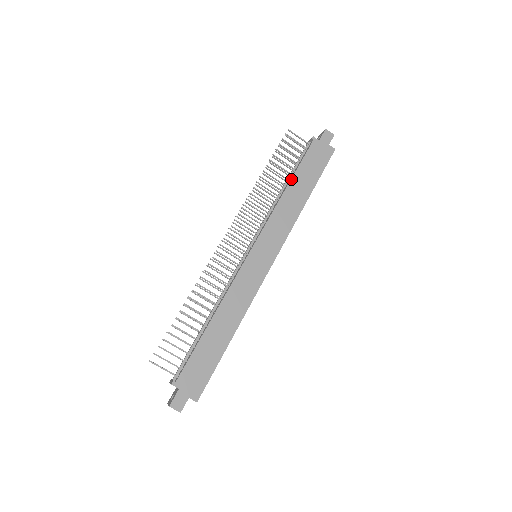
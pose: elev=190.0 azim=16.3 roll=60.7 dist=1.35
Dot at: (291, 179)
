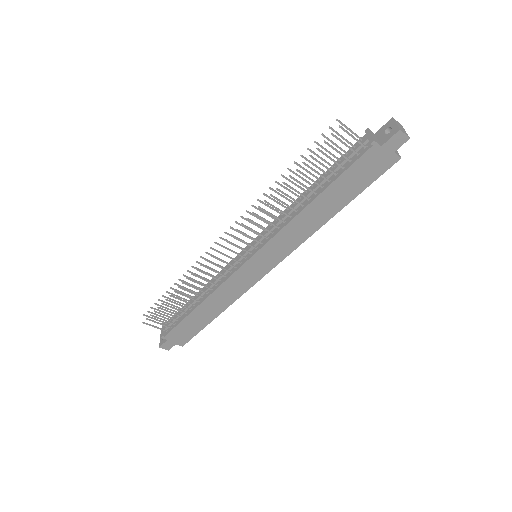
Dot at: (320, 194)
